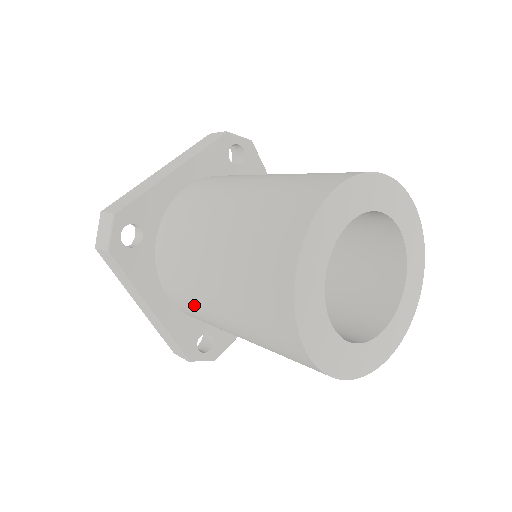
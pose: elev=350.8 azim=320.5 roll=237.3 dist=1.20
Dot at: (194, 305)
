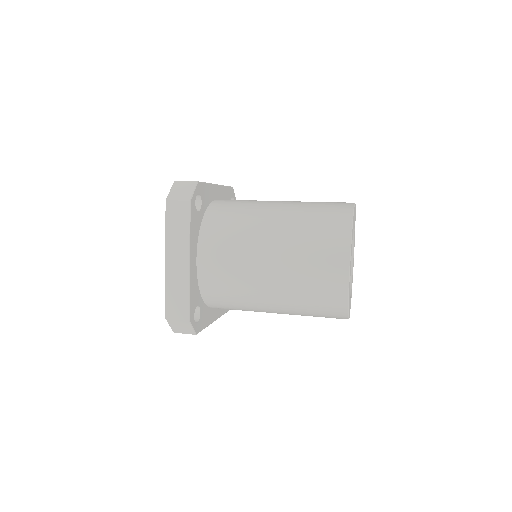
Dot at: occluded
